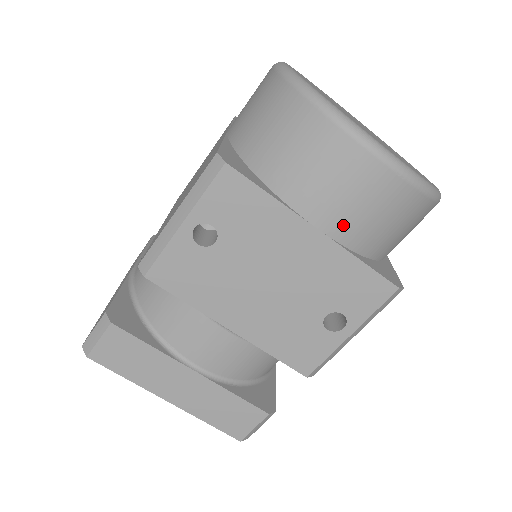
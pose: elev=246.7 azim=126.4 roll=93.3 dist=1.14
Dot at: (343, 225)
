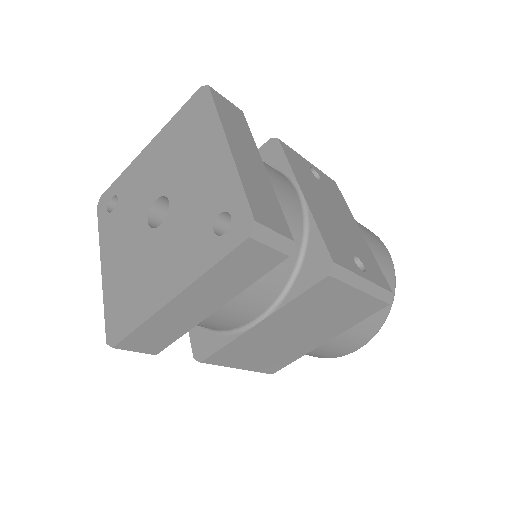
Dot at: (371, 246)
